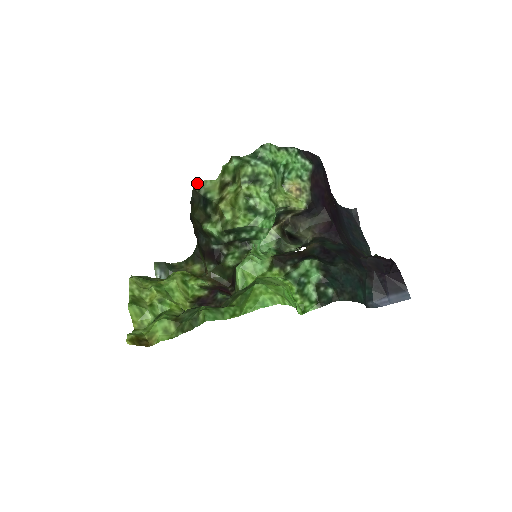
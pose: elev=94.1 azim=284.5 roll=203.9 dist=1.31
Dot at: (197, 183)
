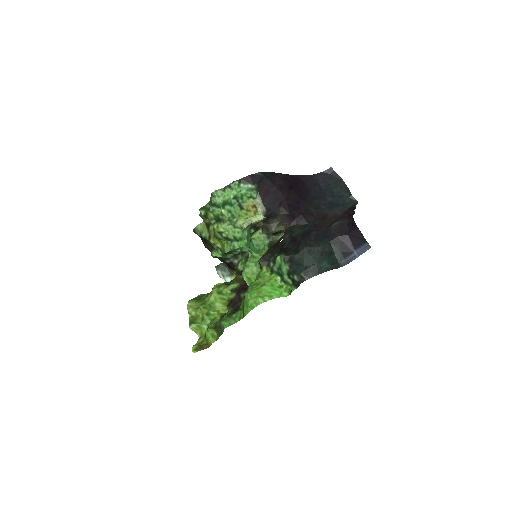
Dot at: (193, 229)
